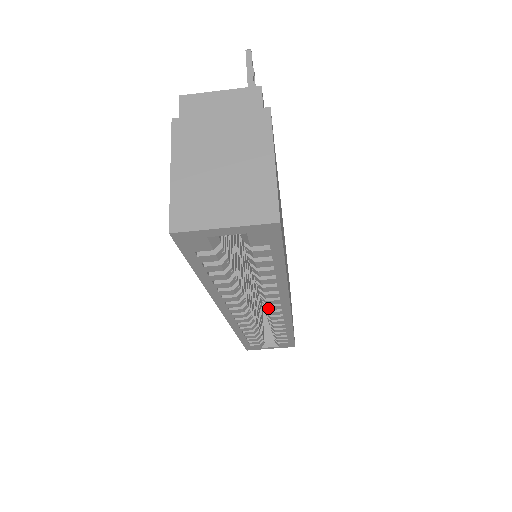
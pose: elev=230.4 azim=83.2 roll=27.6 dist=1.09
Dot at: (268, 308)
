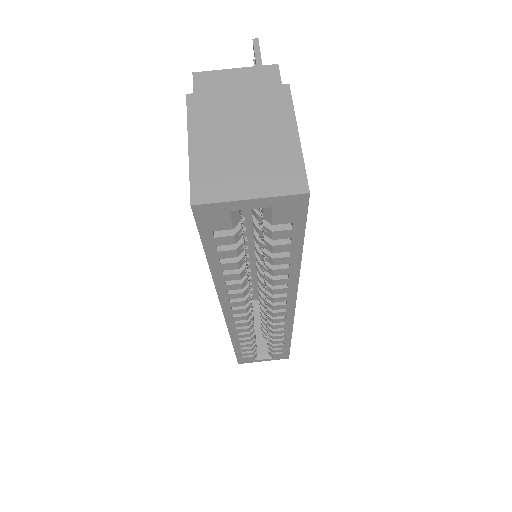
Dot at: (272, 307)
